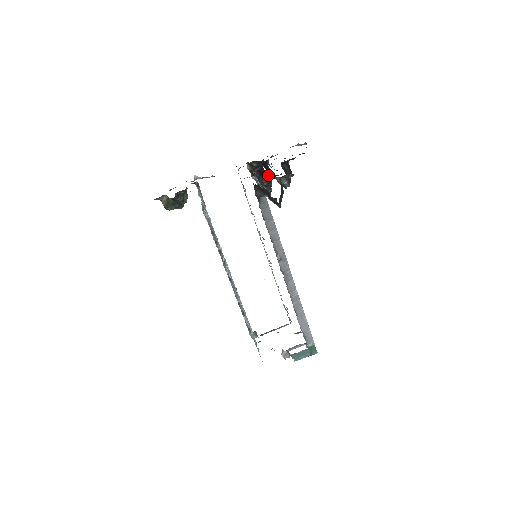
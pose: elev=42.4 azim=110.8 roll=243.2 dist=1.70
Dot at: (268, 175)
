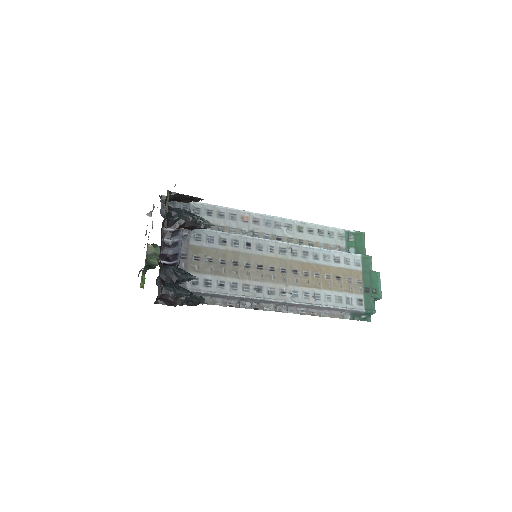
Dot at: (183, 225)
